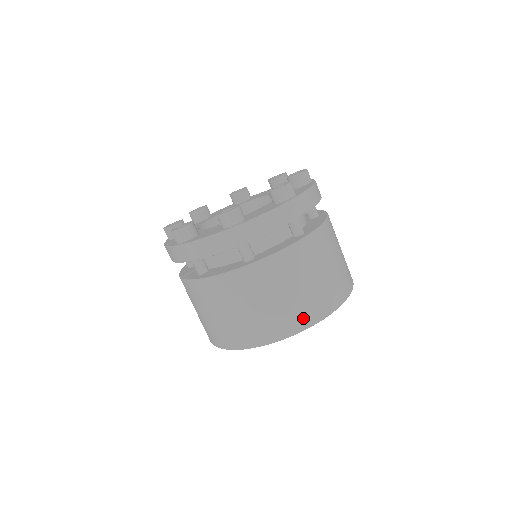
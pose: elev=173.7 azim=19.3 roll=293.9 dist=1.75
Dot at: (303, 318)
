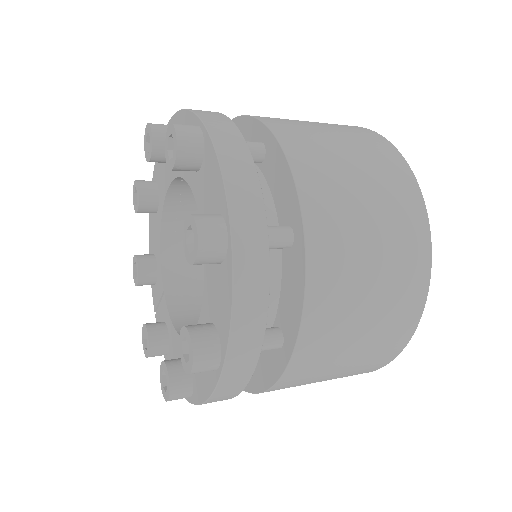
Dot at: (360, 373)
